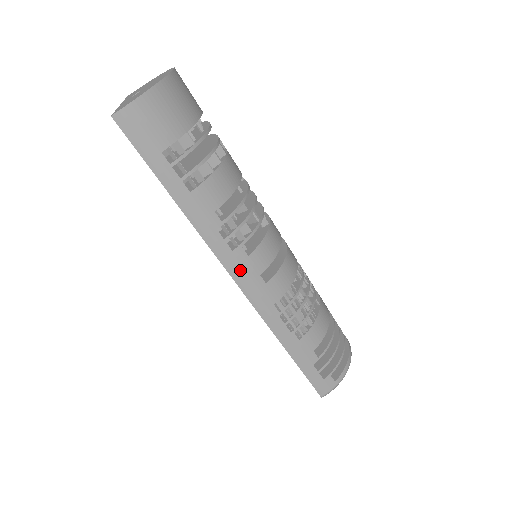
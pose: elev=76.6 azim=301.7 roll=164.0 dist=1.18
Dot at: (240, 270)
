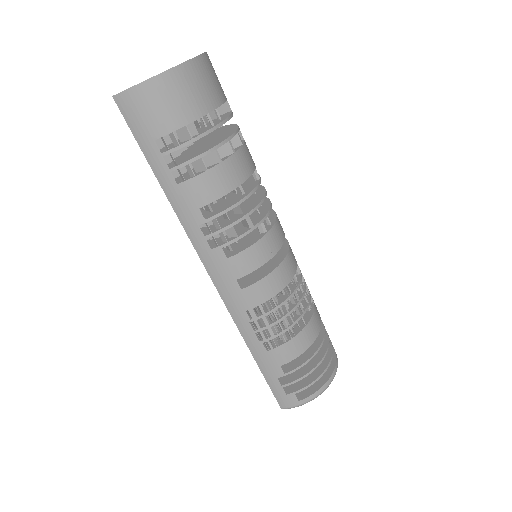
Dot at: (216, 269)
